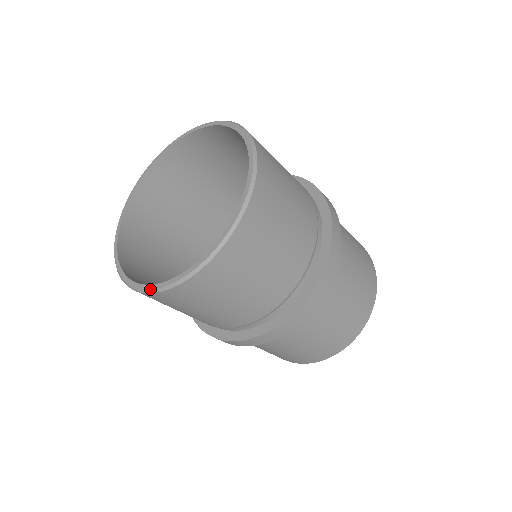
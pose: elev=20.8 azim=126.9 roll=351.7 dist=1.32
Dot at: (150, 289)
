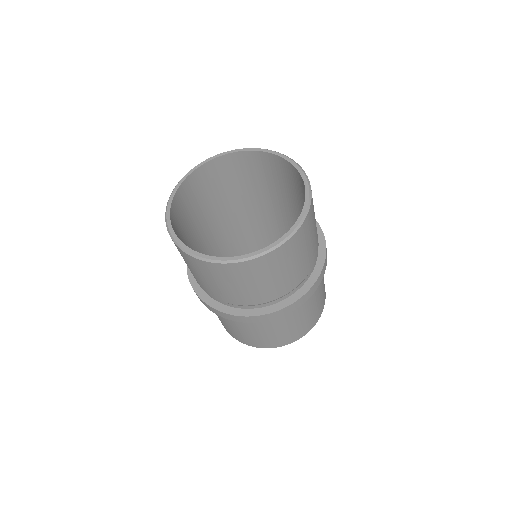
Dot at: (238, 259)
